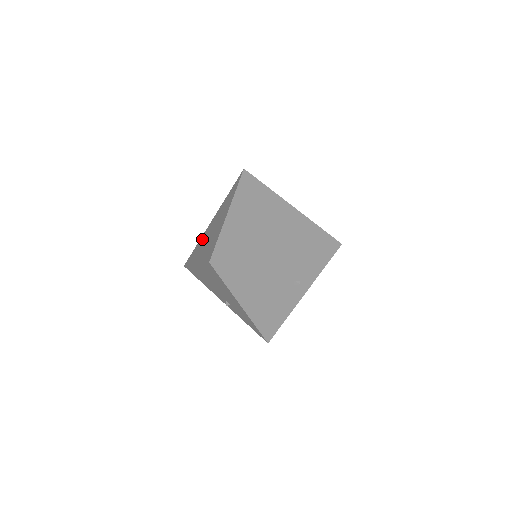
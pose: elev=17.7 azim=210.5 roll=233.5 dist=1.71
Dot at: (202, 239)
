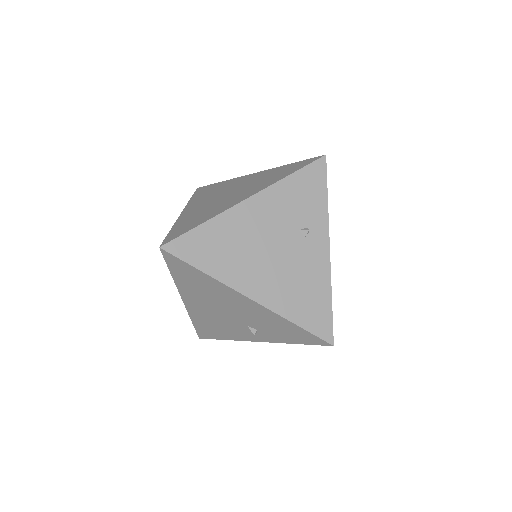
Dot at: occluded
